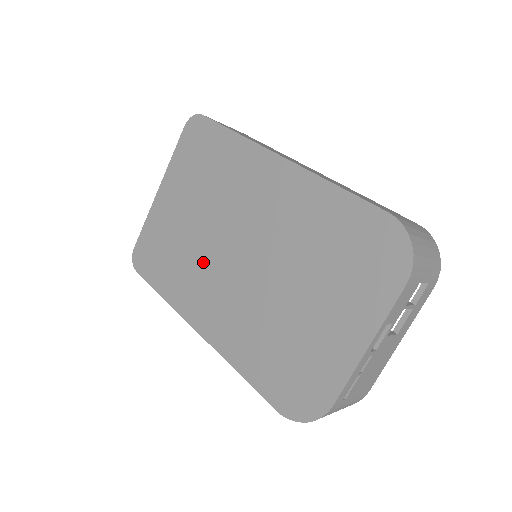
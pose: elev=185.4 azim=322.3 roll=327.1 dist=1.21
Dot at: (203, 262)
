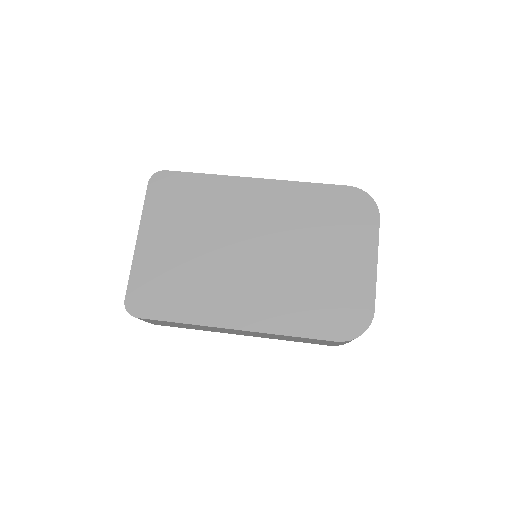
Dot at: (217, 274)
